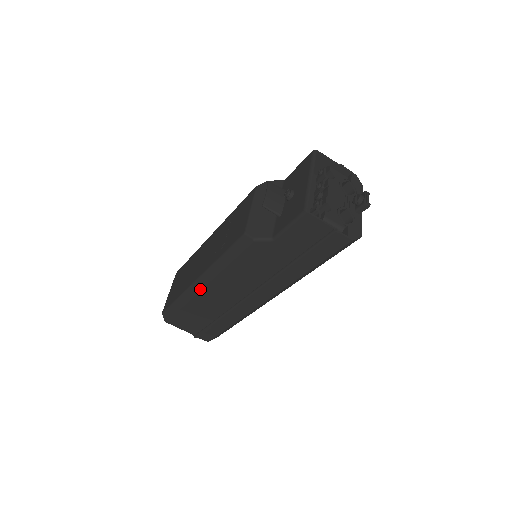
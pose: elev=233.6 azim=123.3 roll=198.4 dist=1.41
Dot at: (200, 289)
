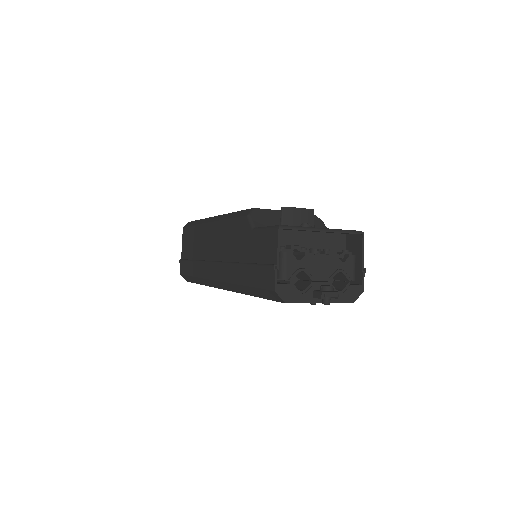
Dot at: (208, 222)
